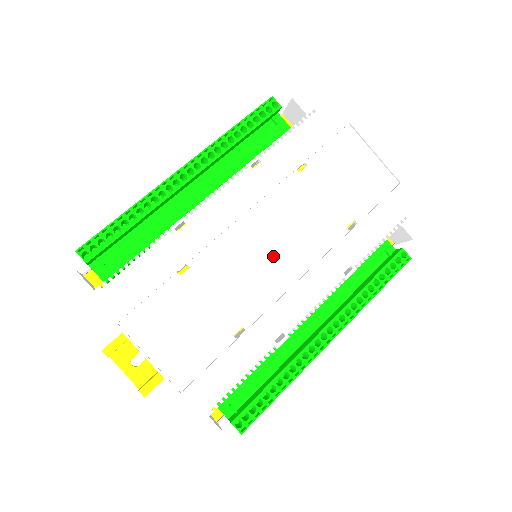
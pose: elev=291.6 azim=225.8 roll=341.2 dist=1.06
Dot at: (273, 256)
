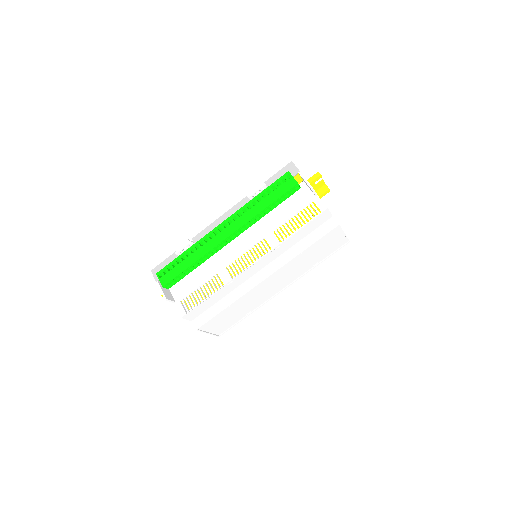
Dot at: (273, 287)
